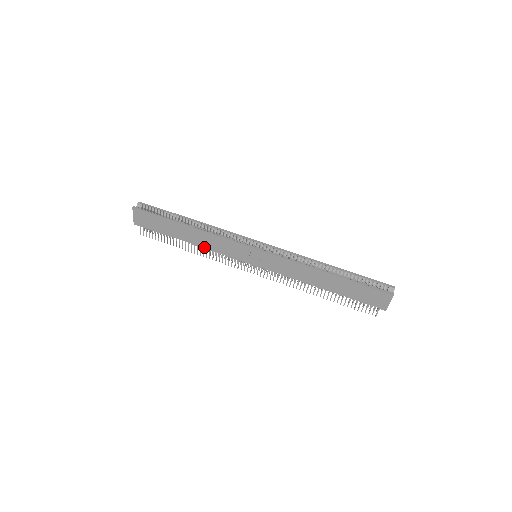
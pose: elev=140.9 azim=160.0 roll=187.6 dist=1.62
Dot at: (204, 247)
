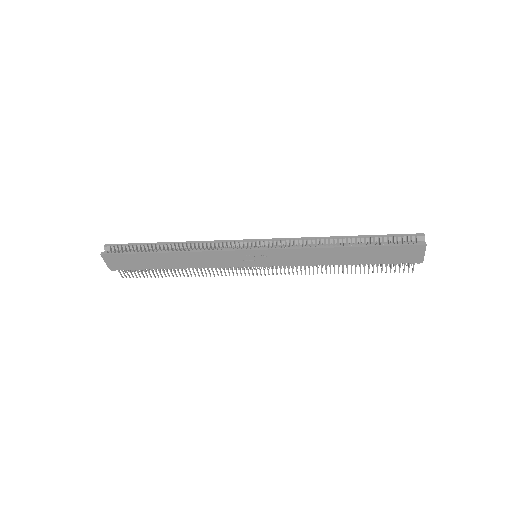
Dot at: (196, 267)
